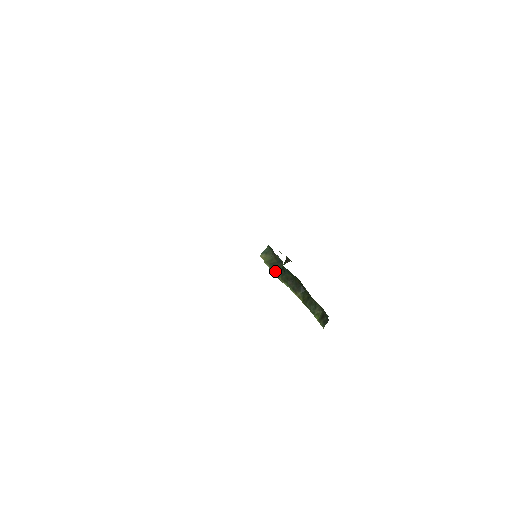
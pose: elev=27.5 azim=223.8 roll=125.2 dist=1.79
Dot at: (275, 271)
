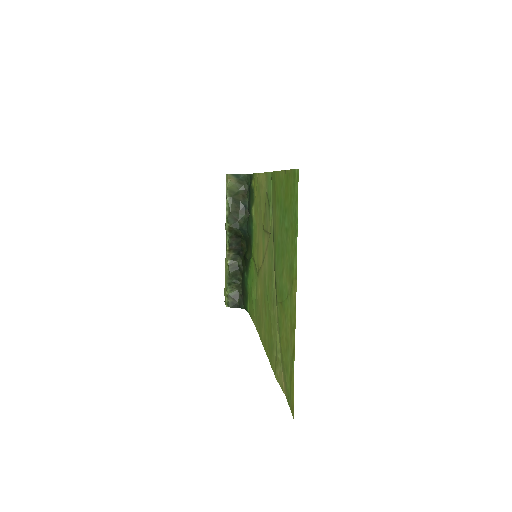
Dot at: (231, 214)
